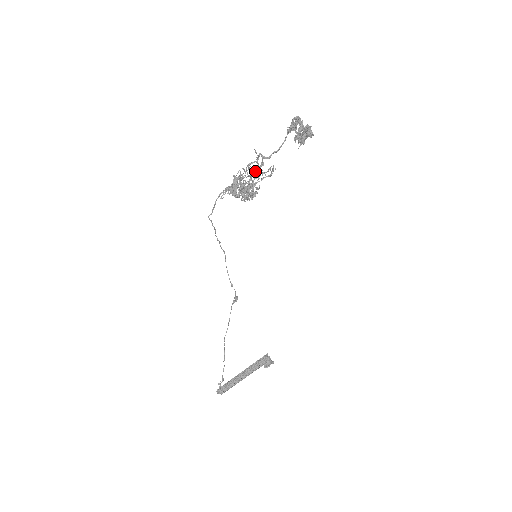
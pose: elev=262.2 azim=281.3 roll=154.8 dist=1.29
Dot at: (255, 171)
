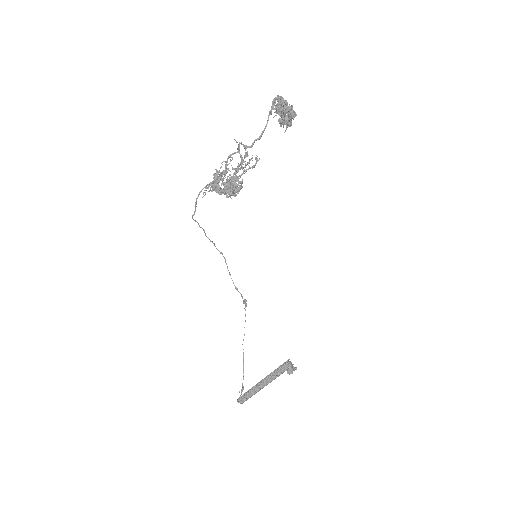
Dot at: occluded
